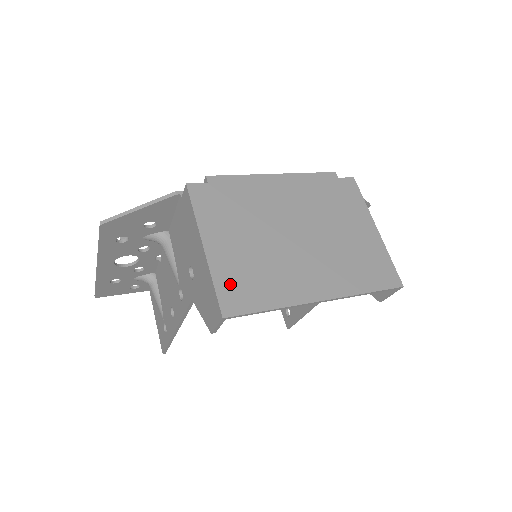
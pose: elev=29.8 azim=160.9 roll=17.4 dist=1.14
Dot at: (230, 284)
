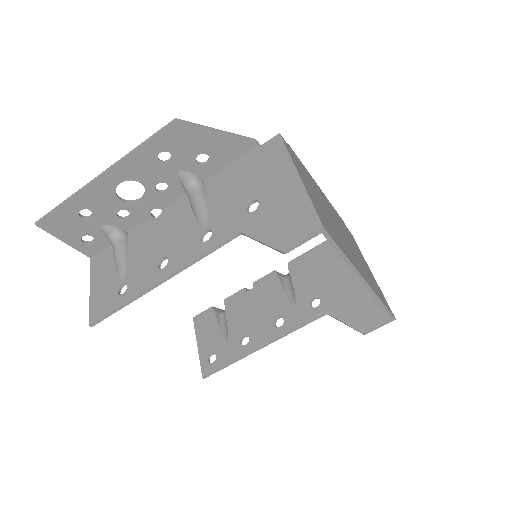
Dot at: (320, 213)
